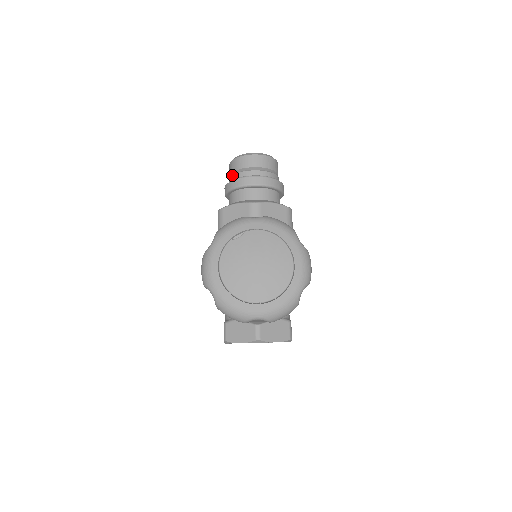
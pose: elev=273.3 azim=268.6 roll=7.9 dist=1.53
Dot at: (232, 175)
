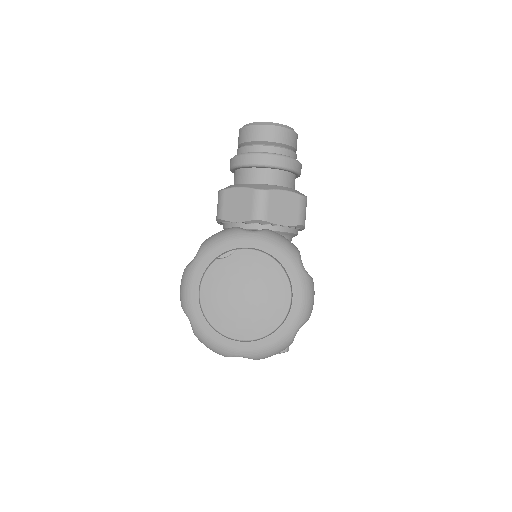
Dot at: (240, 147)
